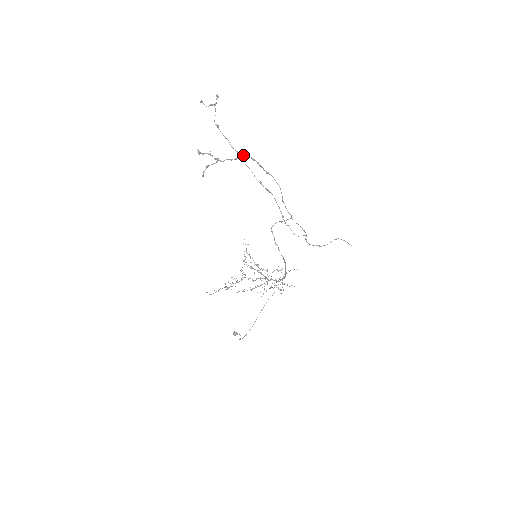
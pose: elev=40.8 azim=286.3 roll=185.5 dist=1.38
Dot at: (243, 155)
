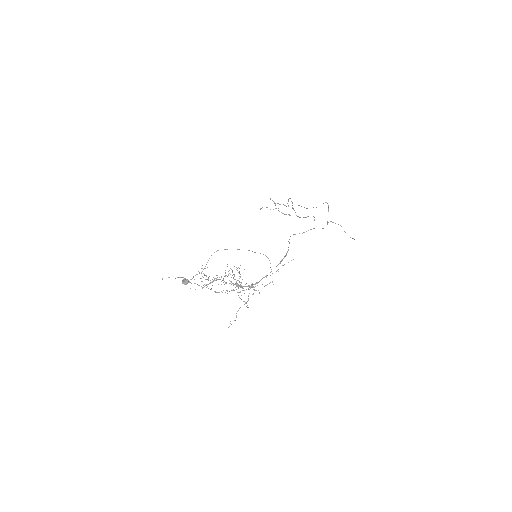
Dot at: occluded
